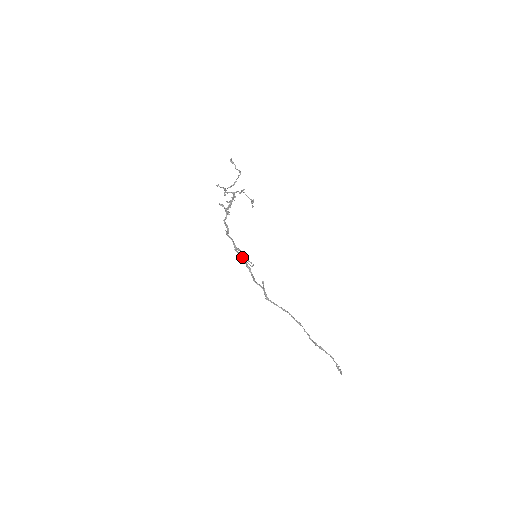
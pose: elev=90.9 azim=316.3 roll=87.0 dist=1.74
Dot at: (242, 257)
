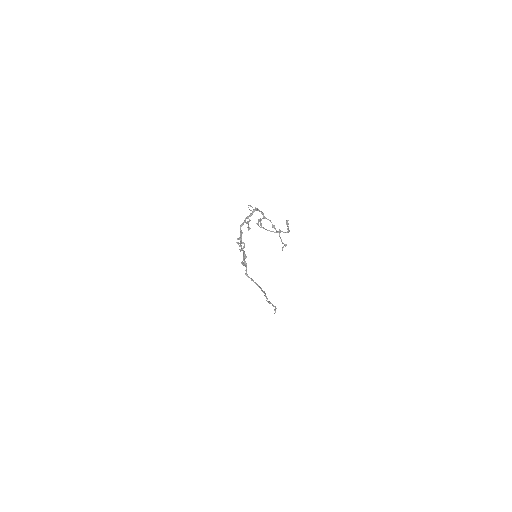
Dot at: occluded
